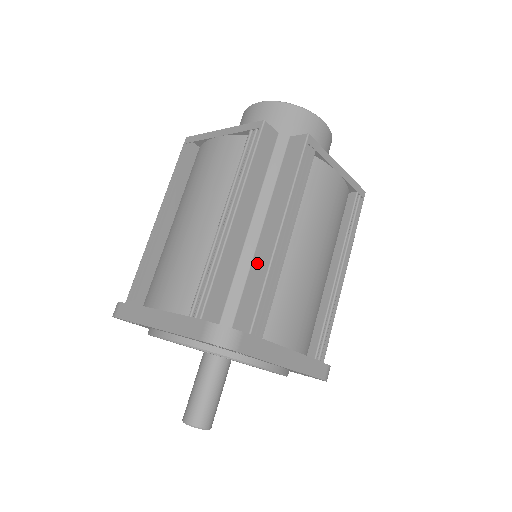
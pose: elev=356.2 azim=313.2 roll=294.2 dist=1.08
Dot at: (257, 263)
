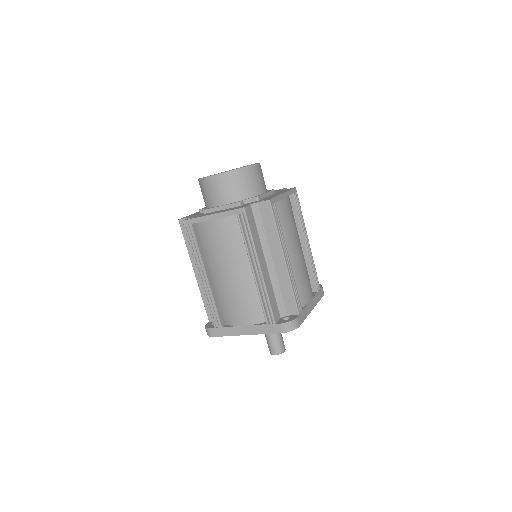
Dot at: (281, 280)
